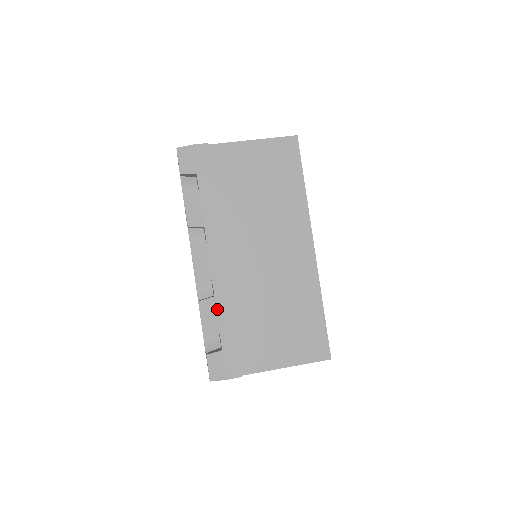
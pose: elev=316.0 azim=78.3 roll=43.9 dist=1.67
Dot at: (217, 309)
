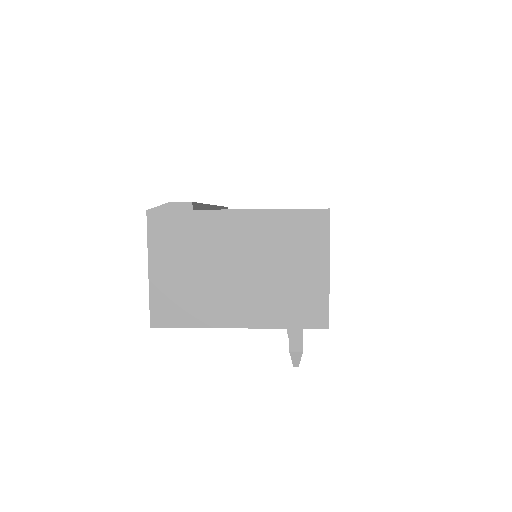
Dot at: occluded
